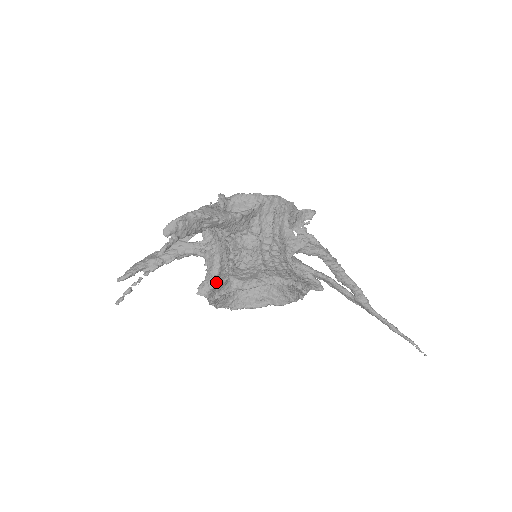
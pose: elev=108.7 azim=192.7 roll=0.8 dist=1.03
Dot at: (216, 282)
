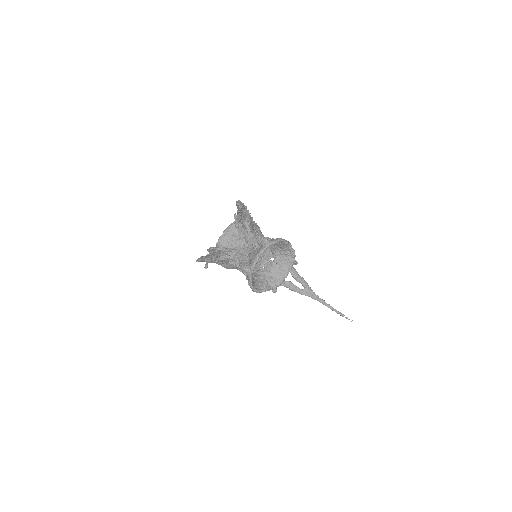
Dot at: (248, 262)
